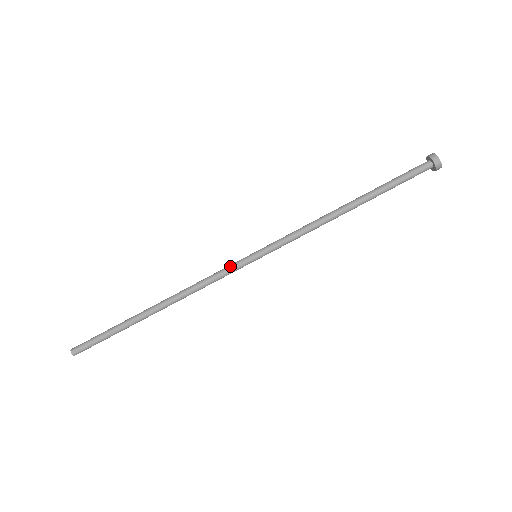
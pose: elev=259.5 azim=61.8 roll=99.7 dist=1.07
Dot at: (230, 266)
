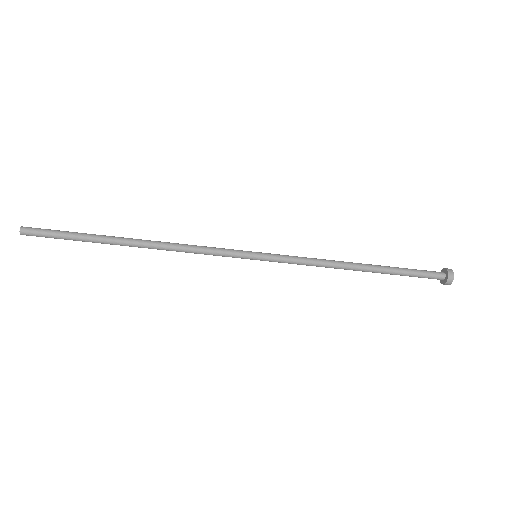
Dot at: (228, 254)
